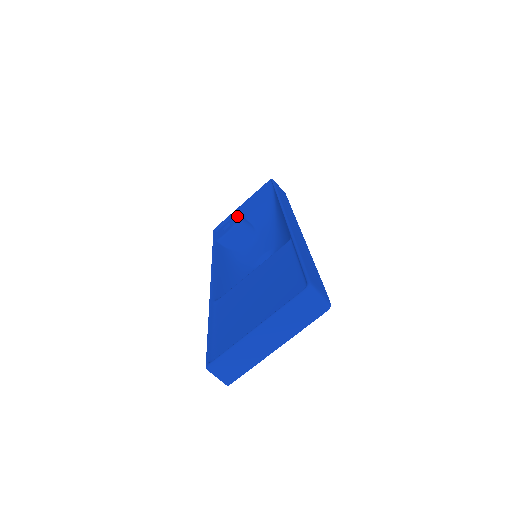
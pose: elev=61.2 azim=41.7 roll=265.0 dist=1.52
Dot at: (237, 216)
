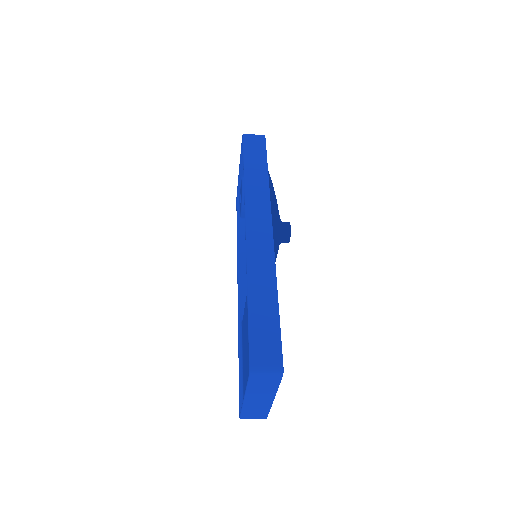
Dot at: (241, 184)
